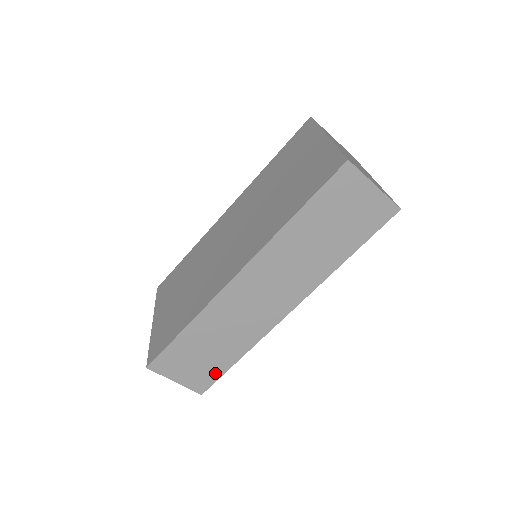
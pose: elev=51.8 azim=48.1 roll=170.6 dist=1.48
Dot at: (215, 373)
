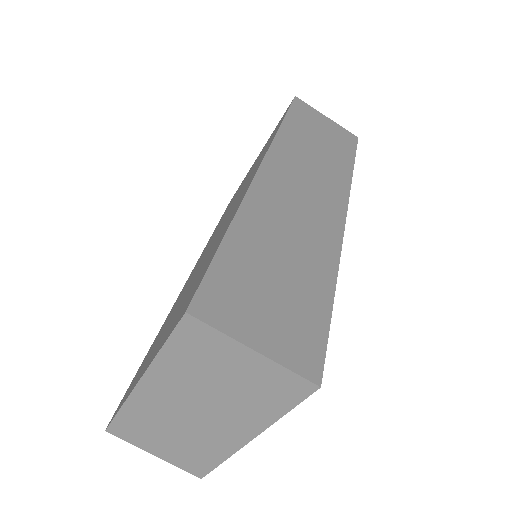
Dot at: (315, 324)
